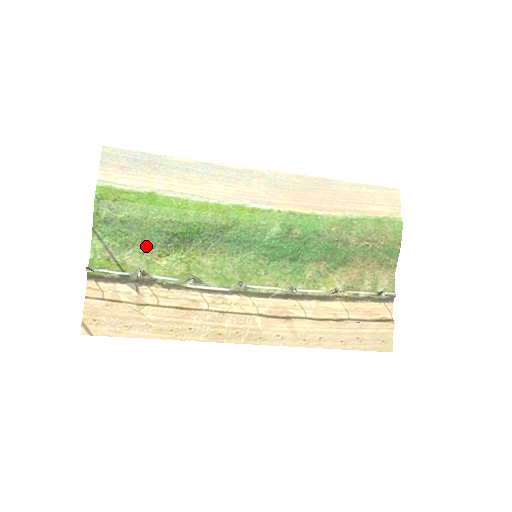
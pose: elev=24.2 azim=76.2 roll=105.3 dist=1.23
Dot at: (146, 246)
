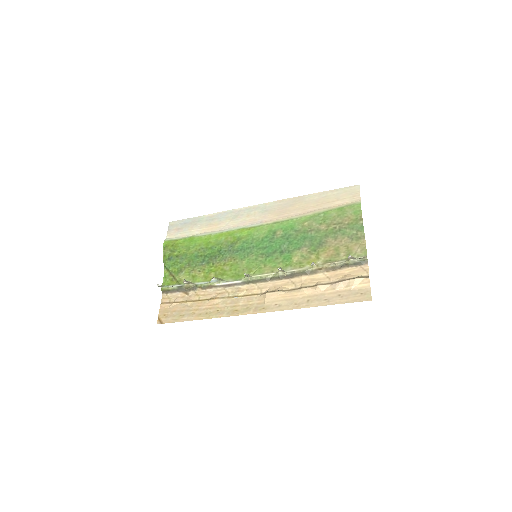
Dot at: (191, 267)
